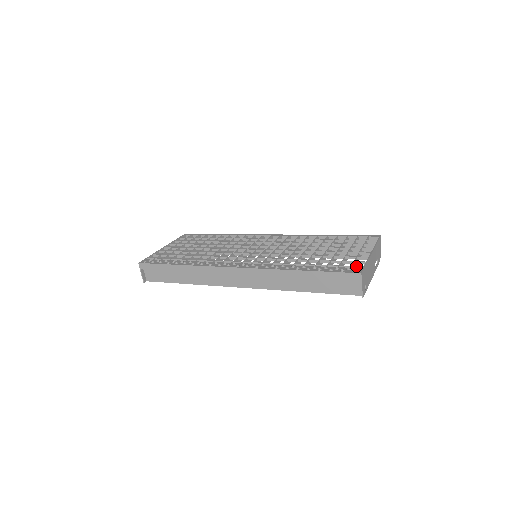
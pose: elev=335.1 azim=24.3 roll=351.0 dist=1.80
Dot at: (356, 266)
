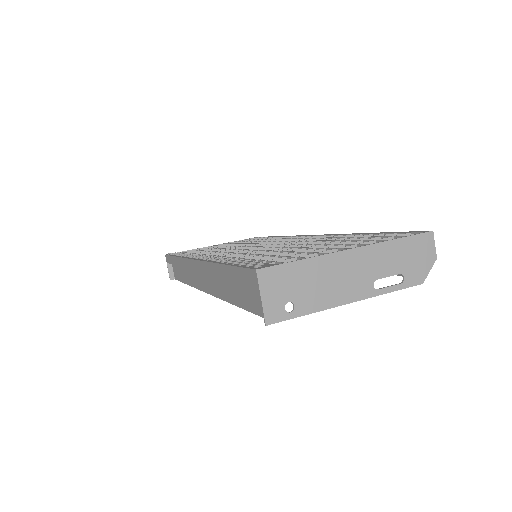
Dot at: (278, 261)
